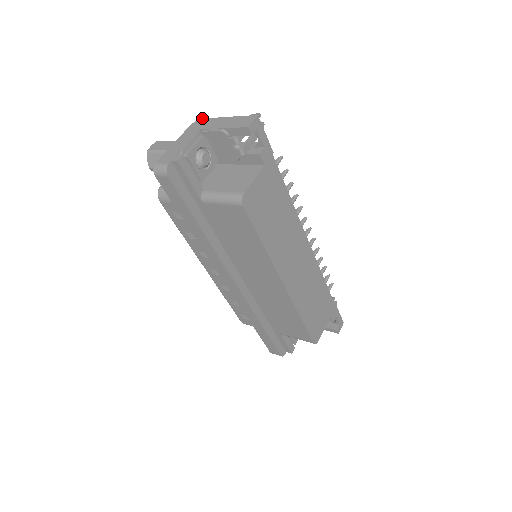
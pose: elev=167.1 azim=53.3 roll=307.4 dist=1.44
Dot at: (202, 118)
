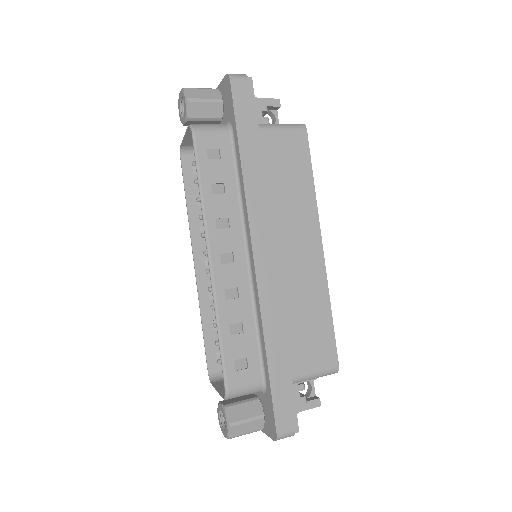
Dot at: occluded
